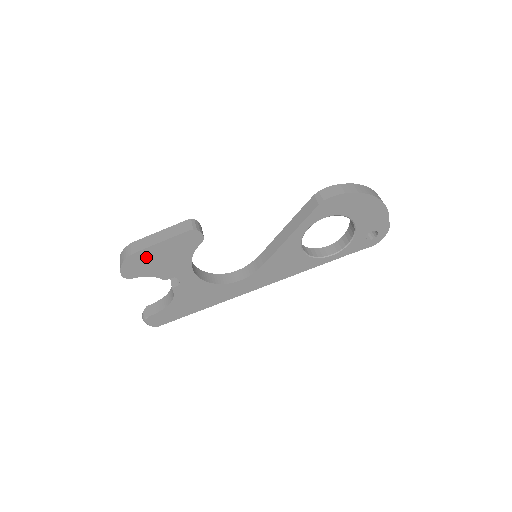
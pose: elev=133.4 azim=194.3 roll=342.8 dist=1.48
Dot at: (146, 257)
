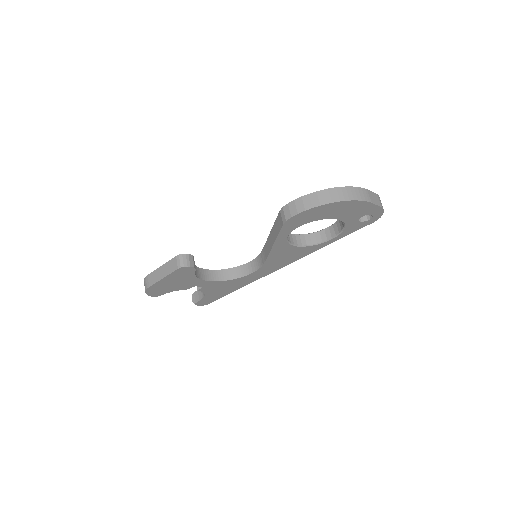
Dot at: (160, 286)
